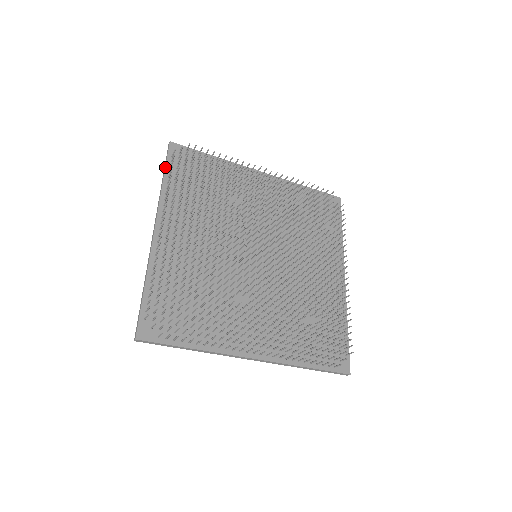
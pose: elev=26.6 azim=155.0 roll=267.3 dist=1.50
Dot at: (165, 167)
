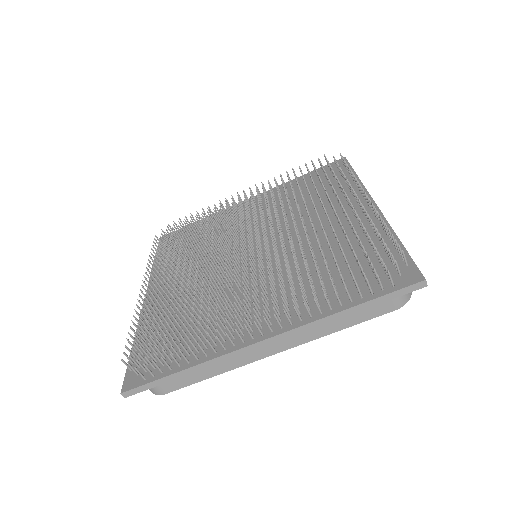
Dot at: occluded
